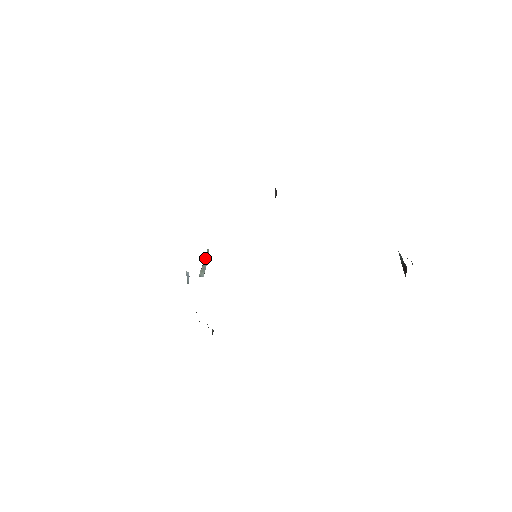
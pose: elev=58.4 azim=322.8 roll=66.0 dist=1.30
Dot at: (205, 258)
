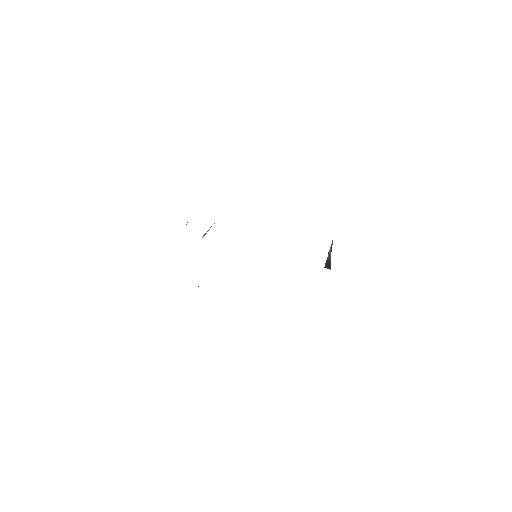
Dot at: (211, 226)
